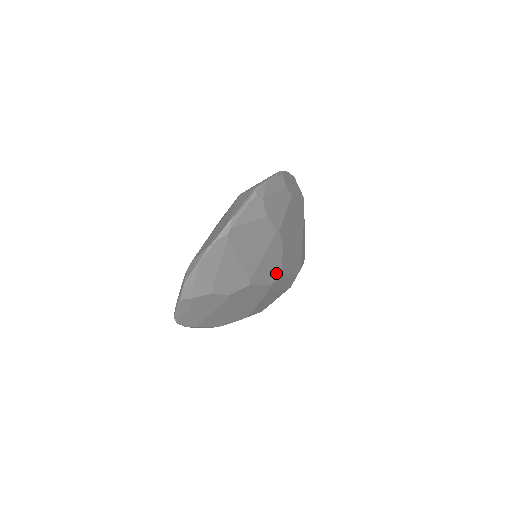
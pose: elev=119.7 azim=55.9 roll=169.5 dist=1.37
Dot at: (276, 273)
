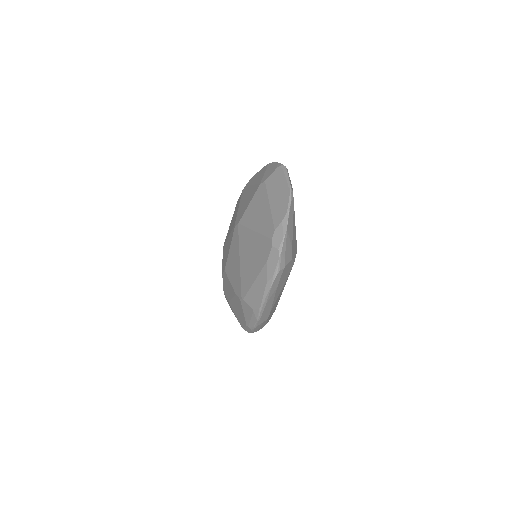
Dot at: occluded
